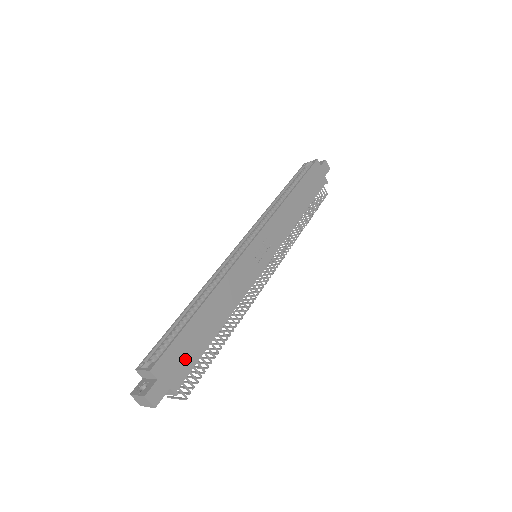
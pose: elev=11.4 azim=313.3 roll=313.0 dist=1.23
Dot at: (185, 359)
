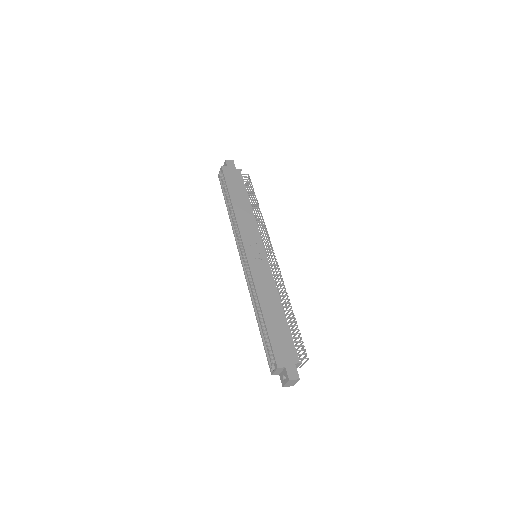
Dot at: (286, 344)
